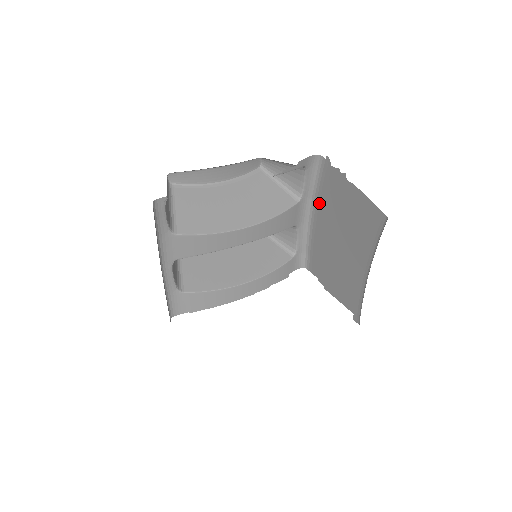
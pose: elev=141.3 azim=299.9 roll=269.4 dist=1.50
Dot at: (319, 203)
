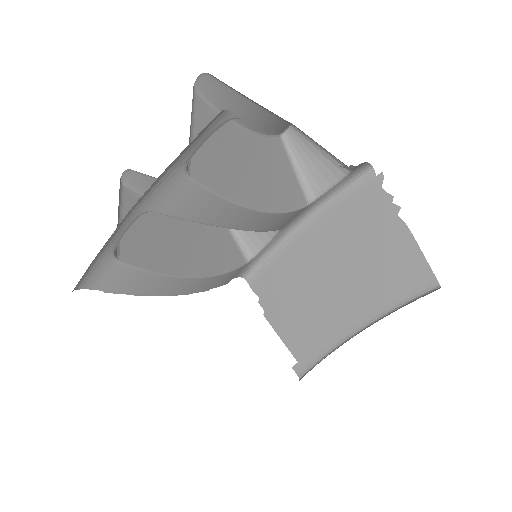
Dot at: (327, 218)
